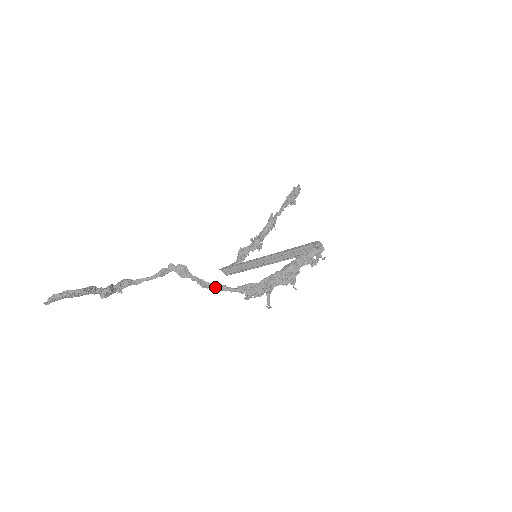
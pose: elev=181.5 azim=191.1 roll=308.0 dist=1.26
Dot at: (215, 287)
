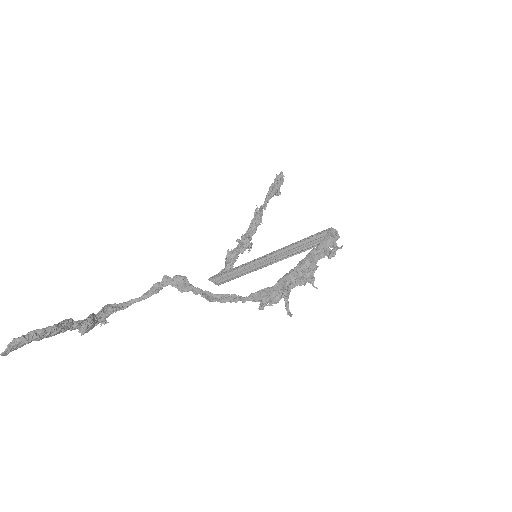
Dot at: (224, 299)
